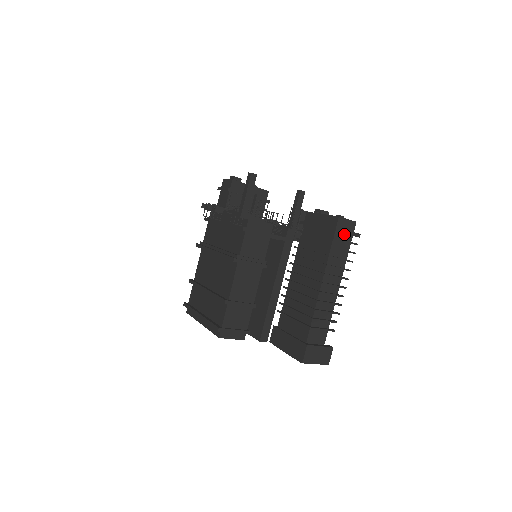
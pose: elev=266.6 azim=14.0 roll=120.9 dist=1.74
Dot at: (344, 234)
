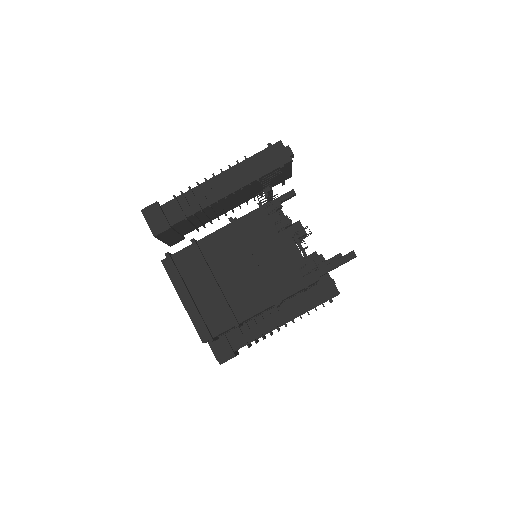
Dot at: occluded
